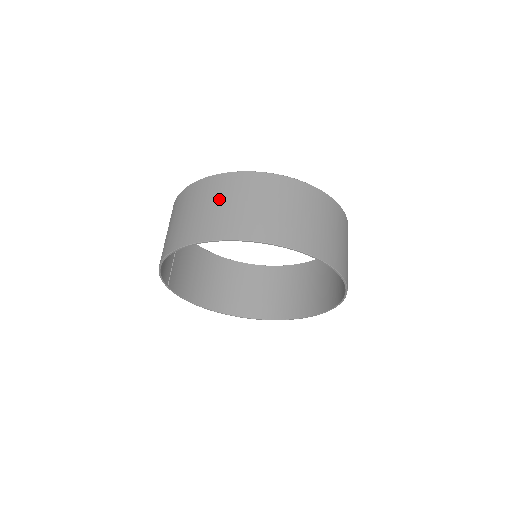
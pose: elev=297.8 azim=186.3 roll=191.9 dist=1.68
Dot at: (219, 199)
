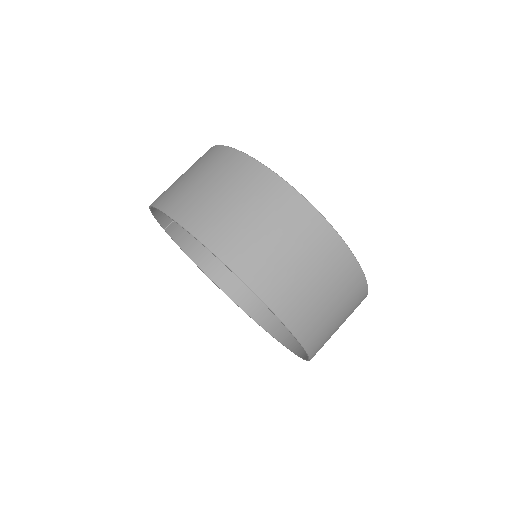
Dot at: (219, 182)
